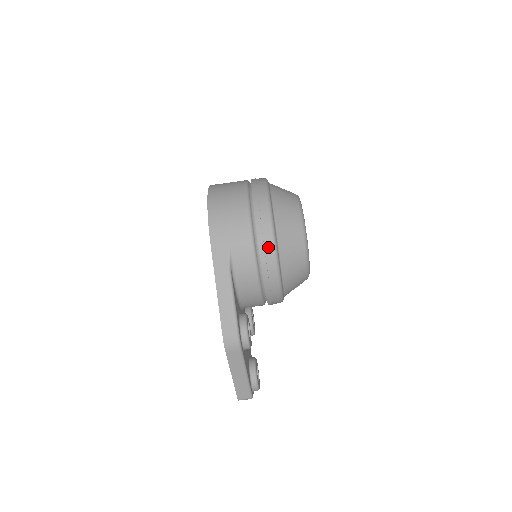
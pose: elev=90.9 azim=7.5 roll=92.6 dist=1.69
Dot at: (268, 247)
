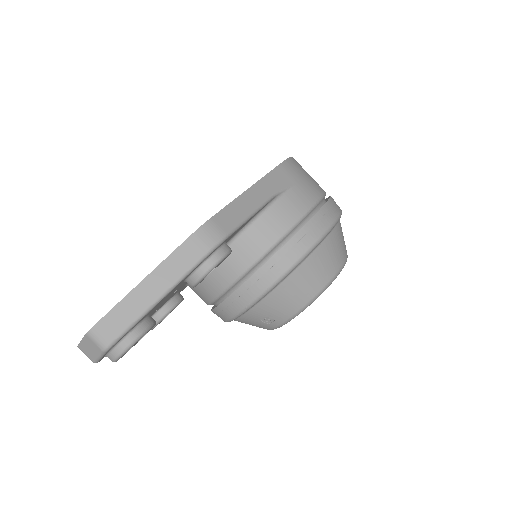
Dot at: (322, 224)
